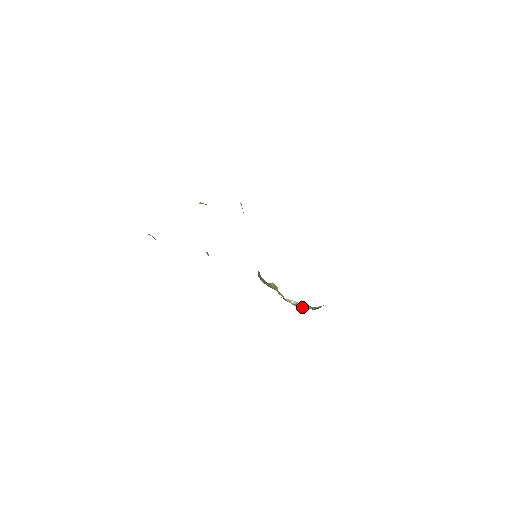
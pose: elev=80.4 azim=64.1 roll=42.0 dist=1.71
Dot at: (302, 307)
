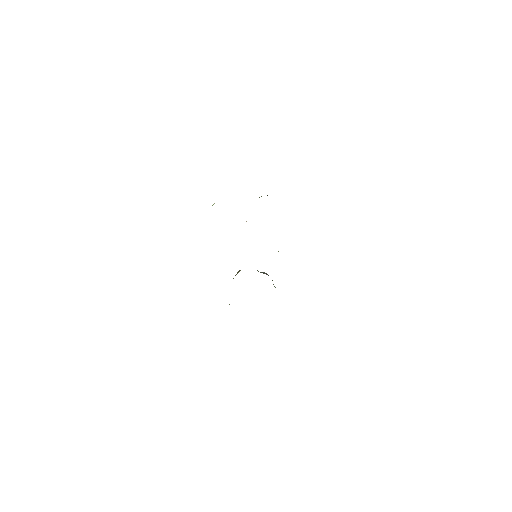
Dot at: occluded
